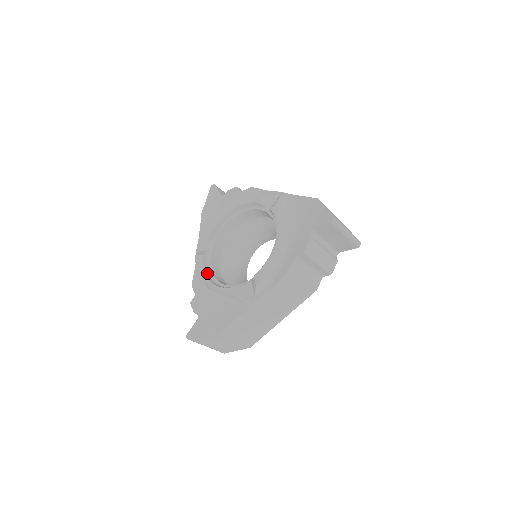
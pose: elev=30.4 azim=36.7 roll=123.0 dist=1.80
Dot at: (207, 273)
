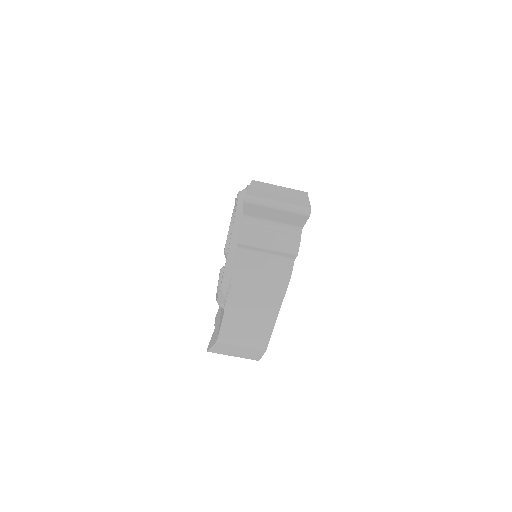
Dot at: occluded
